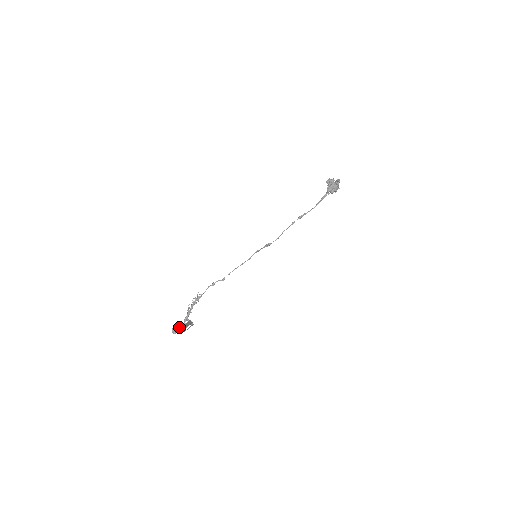
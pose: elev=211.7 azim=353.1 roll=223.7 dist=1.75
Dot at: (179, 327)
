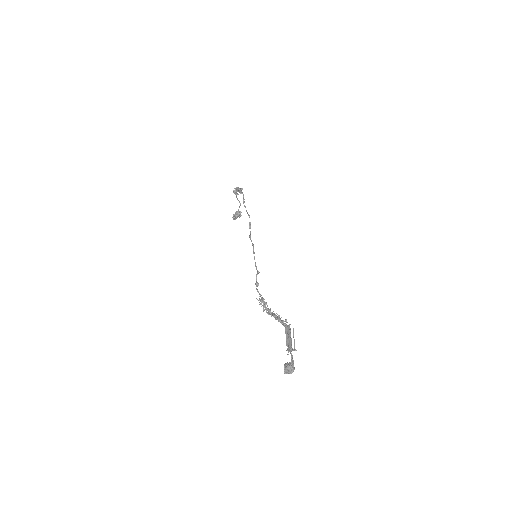
Dot at: (288, 363)
